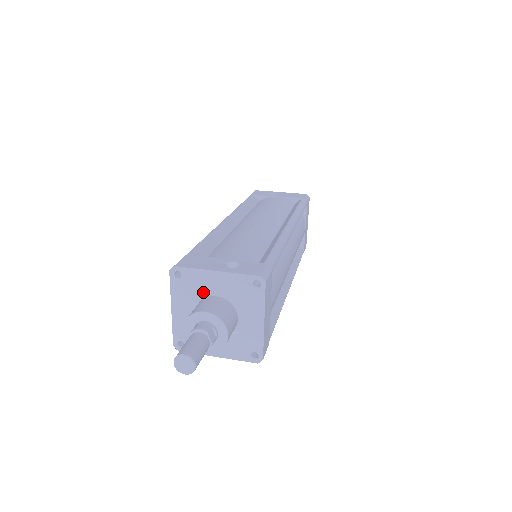
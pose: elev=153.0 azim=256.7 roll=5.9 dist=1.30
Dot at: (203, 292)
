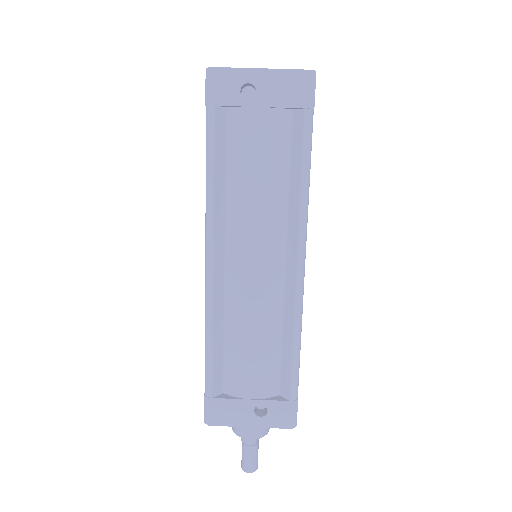
Dot at: occluded
